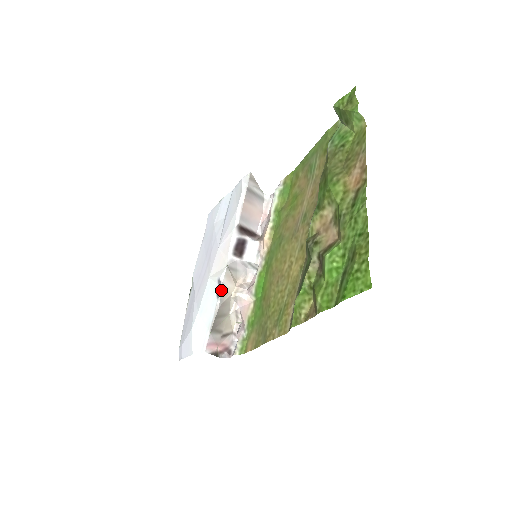
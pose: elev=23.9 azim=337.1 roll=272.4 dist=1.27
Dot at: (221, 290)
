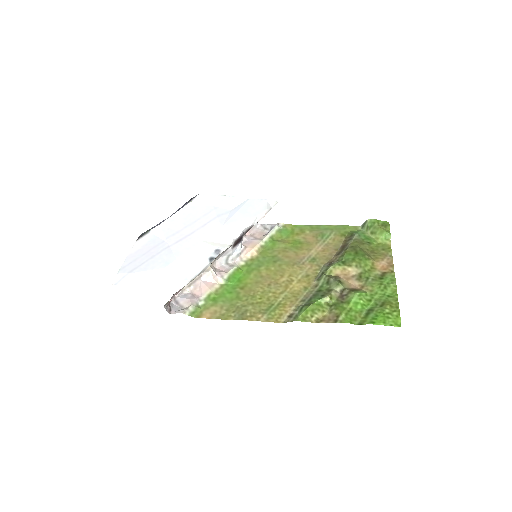
Dot at: (215, 258)
